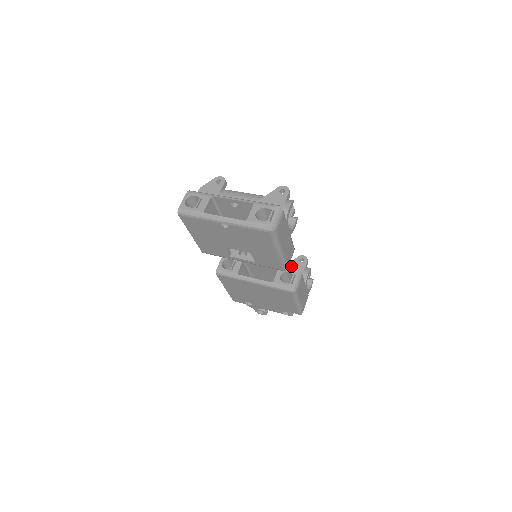
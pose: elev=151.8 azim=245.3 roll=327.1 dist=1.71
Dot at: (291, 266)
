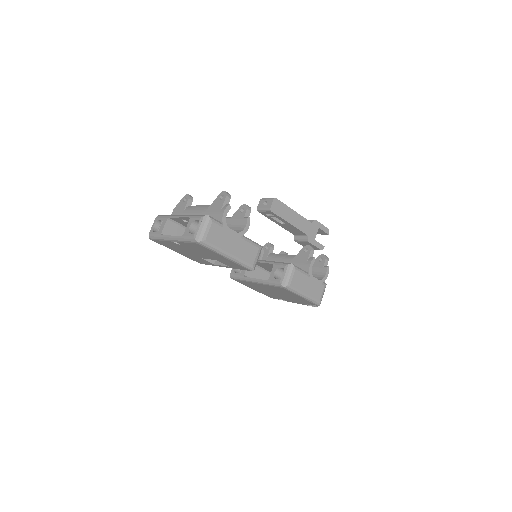
Dot at: (297, 258)
